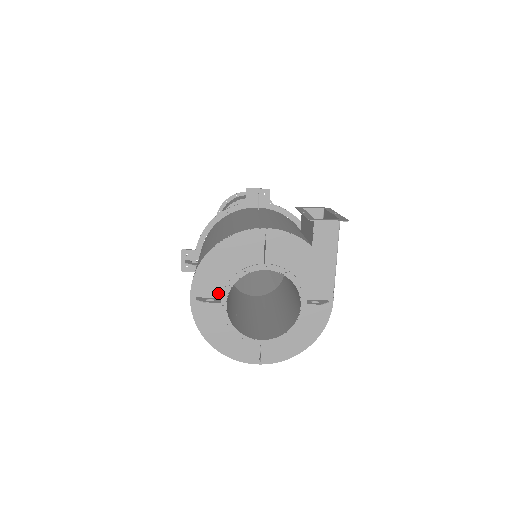
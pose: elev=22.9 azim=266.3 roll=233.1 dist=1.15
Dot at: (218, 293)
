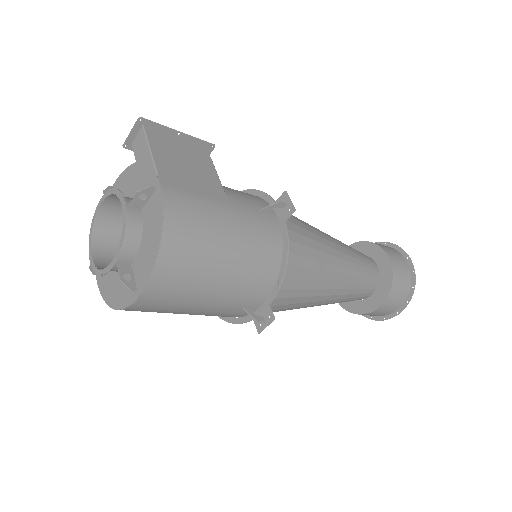
Dot at: occluded
